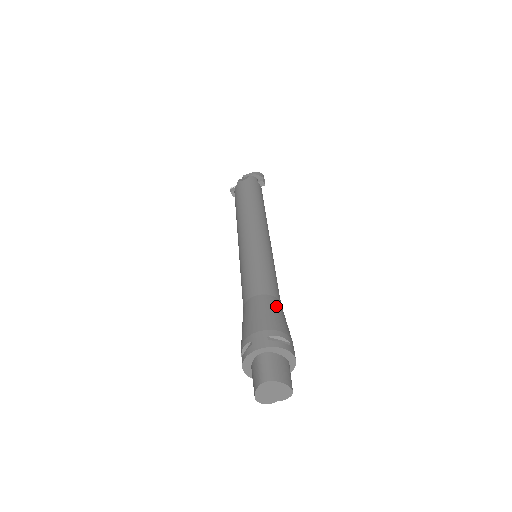
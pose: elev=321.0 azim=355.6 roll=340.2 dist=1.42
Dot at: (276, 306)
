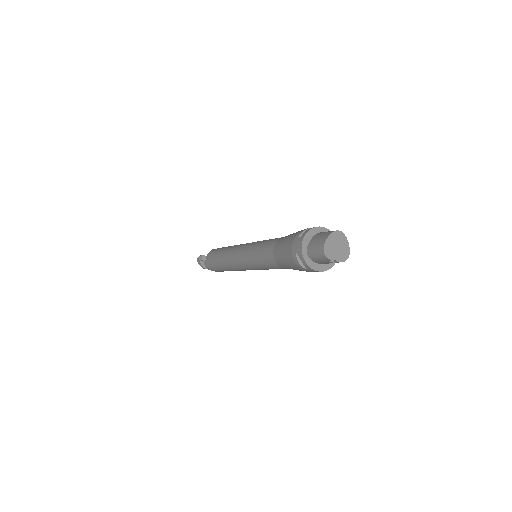
Dot at: occluded
